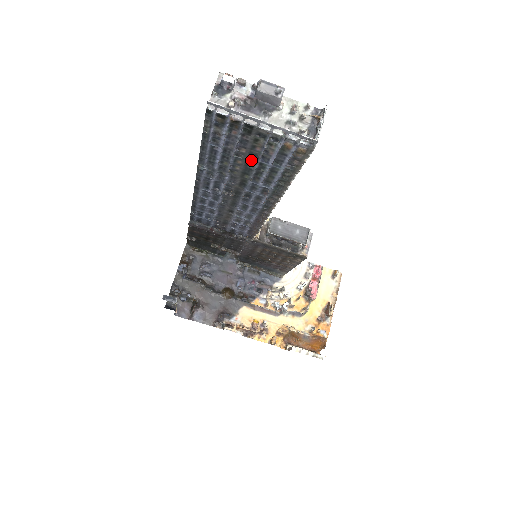
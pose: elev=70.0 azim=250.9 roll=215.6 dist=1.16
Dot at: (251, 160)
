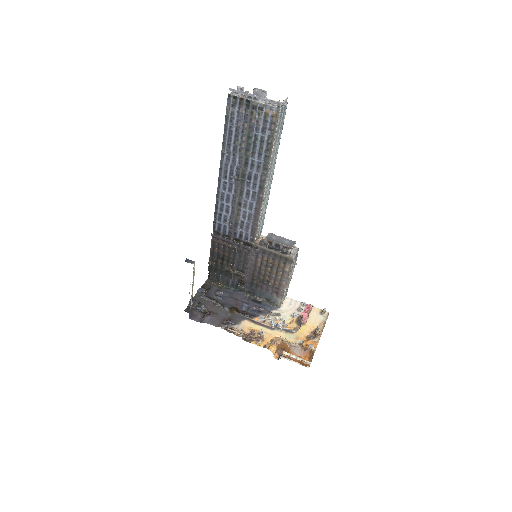
Dot at: (250, 134)
